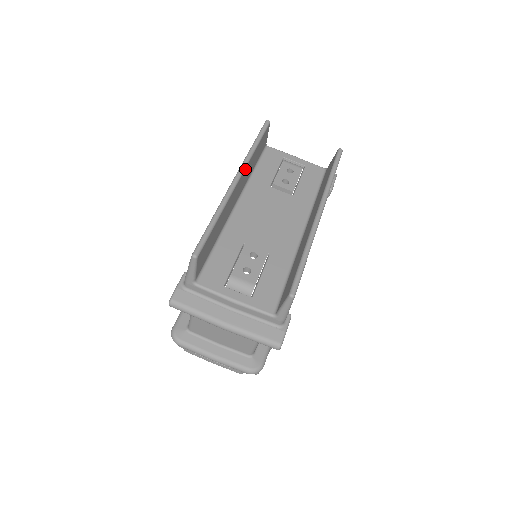
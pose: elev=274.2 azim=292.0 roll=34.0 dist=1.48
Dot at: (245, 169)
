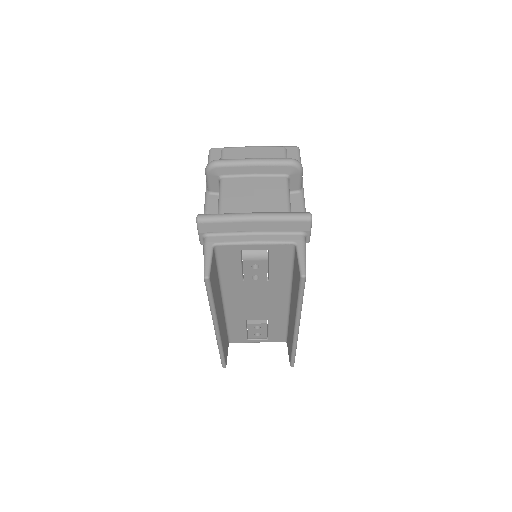
Dot at: (217, 320)
